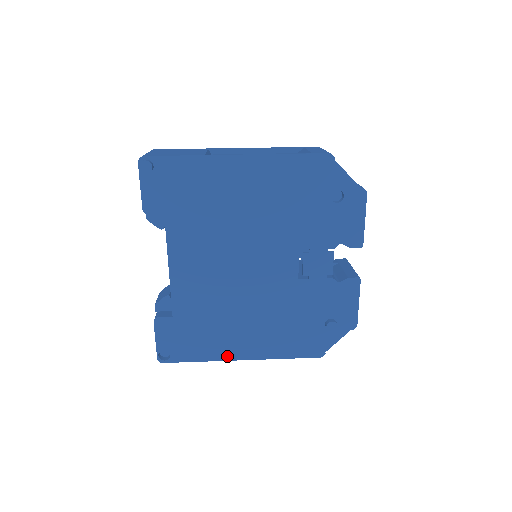
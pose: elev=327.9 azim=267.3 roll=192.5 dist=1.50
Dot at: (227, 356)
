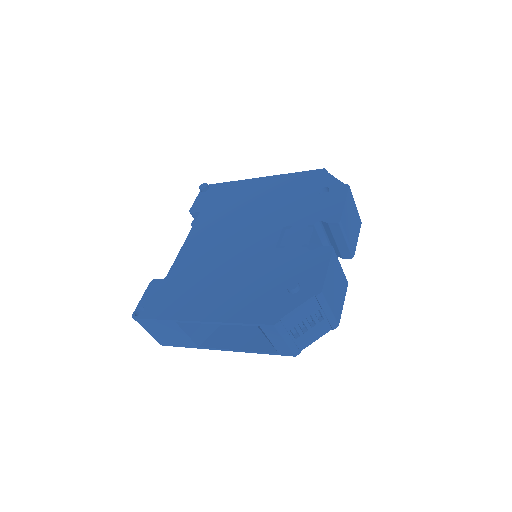
Dot at: (186, 316)
